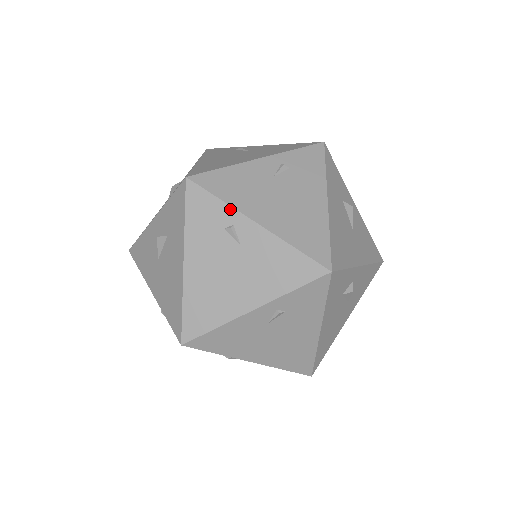
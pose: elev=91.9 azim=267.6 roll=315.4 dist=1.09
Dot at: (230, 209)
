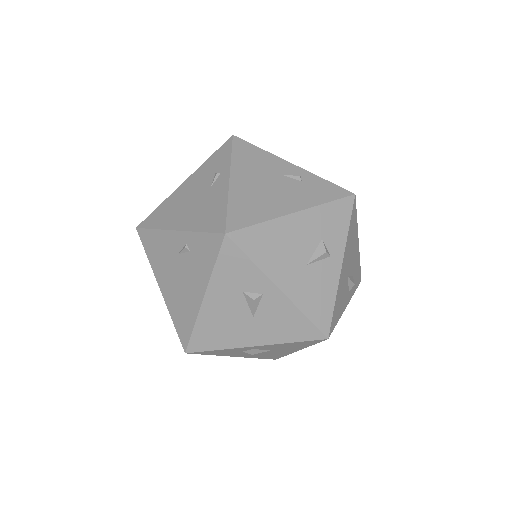
Dot at: (229, 163)
